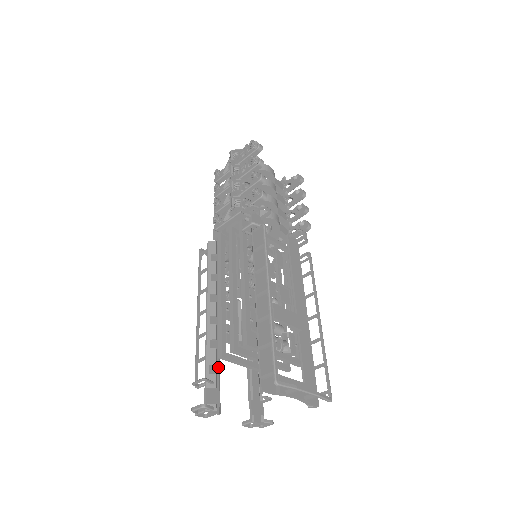
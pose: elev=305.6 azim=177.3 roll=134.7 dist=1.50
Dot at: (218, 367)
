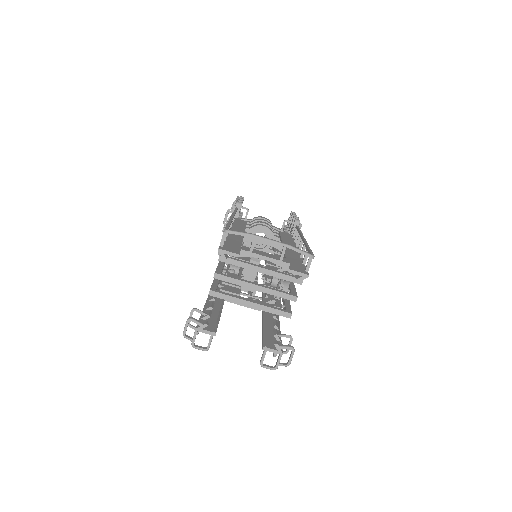
Dot at: (218, 314)
